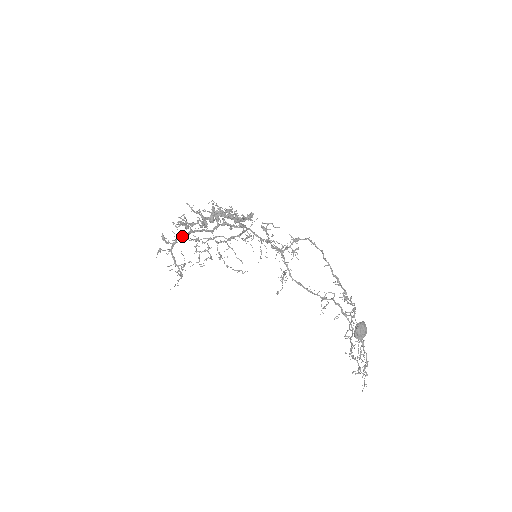
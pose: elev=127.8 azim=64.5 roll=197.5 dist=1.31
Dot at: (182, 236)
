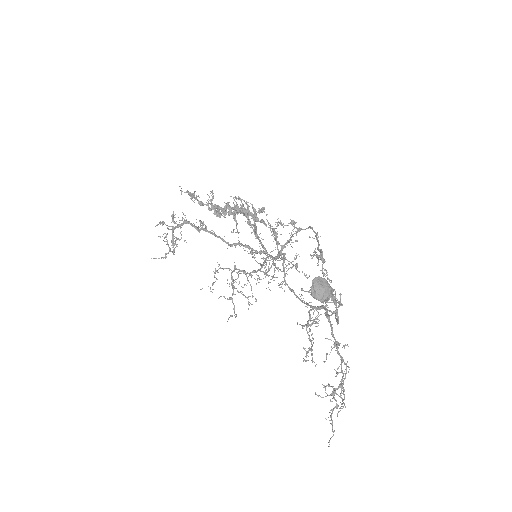
Dot at: (192, 224)
